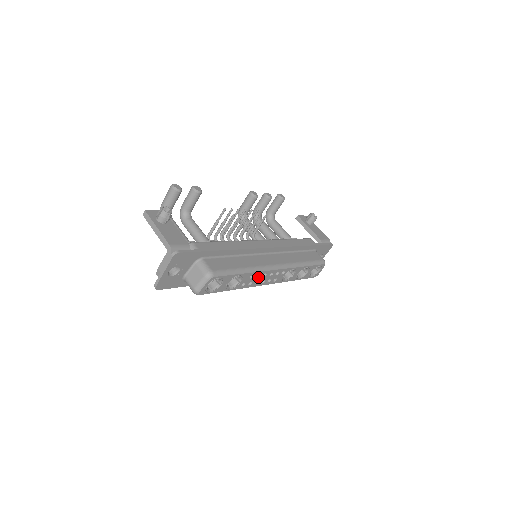
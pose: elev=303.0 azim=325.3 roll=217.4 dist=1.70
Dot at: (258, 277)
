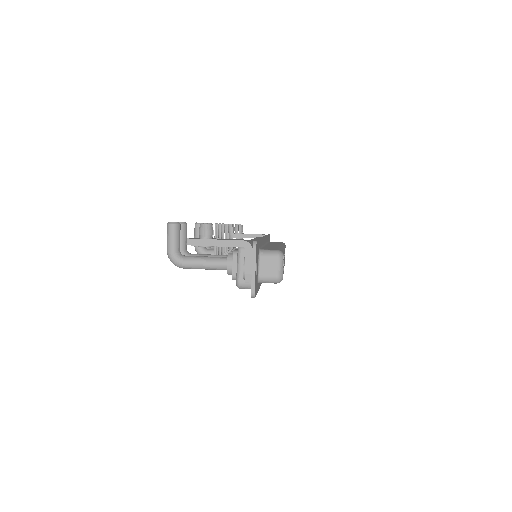
Dot at: occluded
